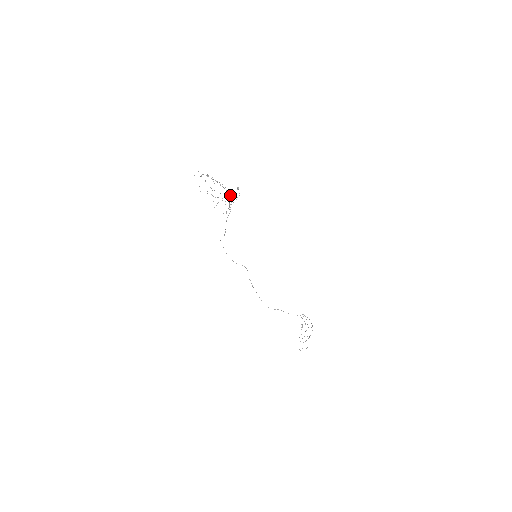
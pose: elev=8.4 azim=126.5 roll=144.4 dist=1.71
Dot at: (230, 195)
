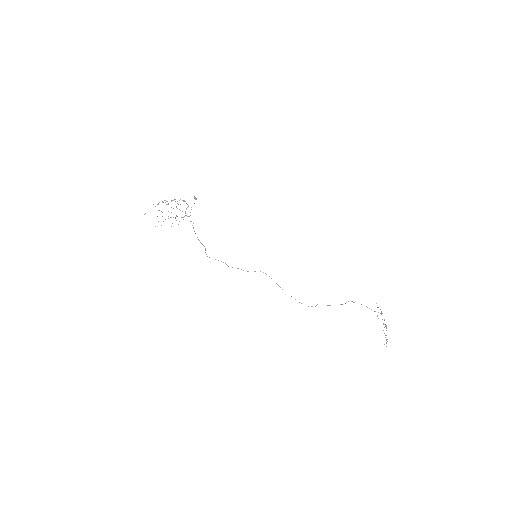
Dot at: occluded
